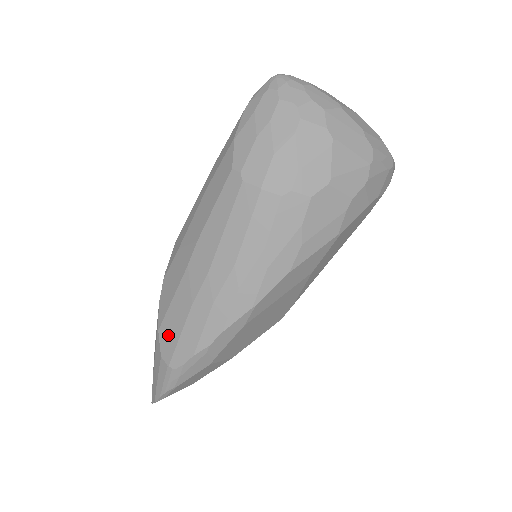
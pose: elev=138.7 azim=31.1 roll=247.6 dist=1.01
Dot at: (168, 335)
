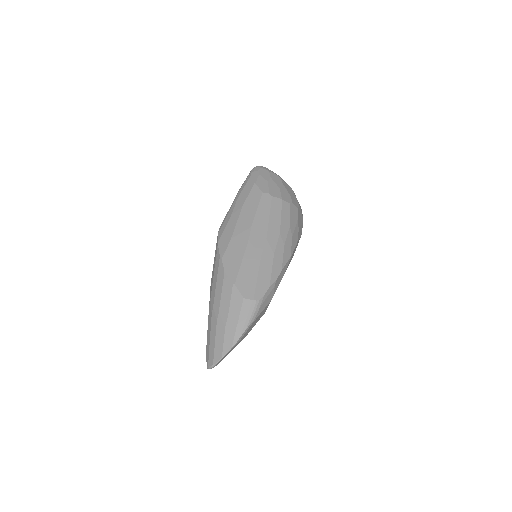
Dot at: (246, 282)
